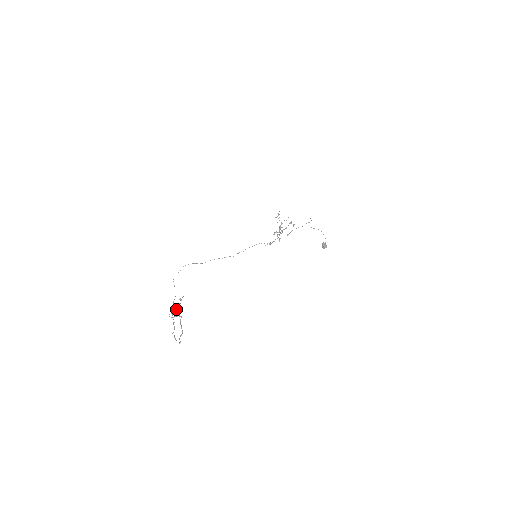
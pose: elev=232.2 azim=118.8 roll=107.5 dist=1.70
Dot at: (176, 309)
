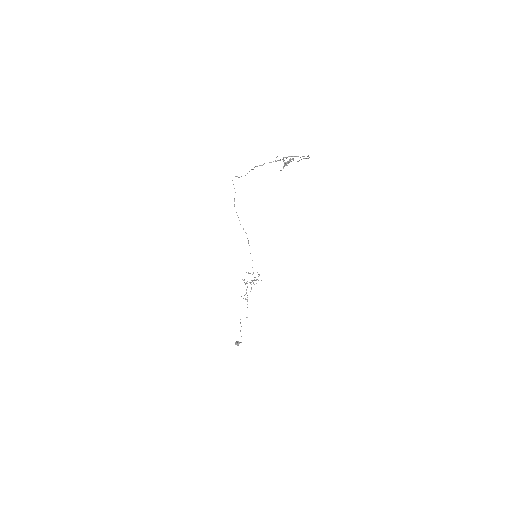
Dot at: occluded
